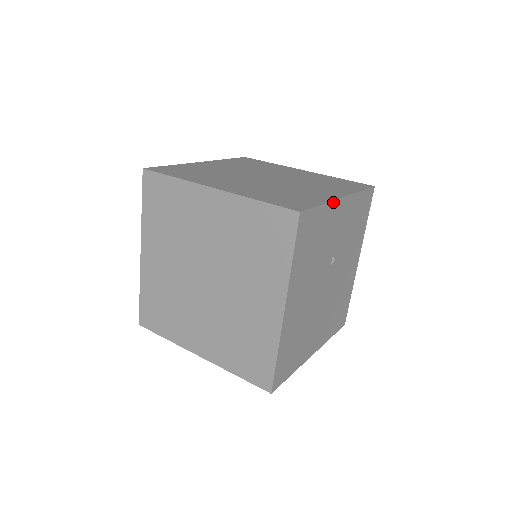
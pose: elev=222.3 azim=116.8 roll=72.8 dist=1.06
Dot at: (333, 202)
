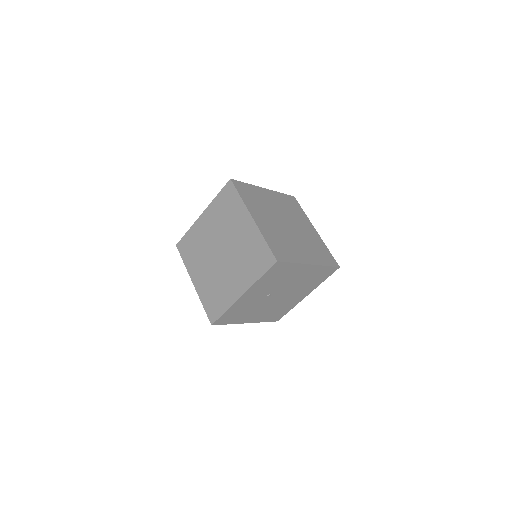
Dot at: (234, 303)
